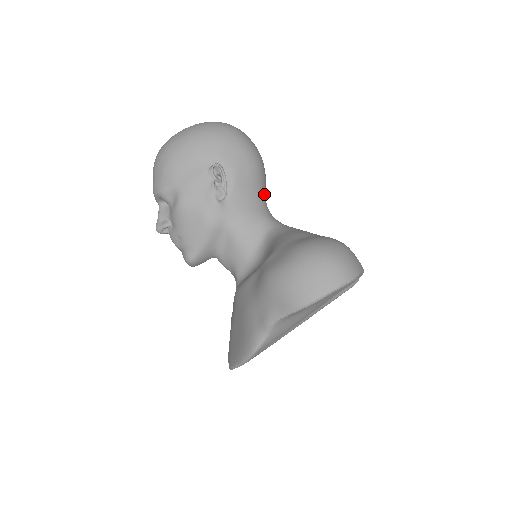
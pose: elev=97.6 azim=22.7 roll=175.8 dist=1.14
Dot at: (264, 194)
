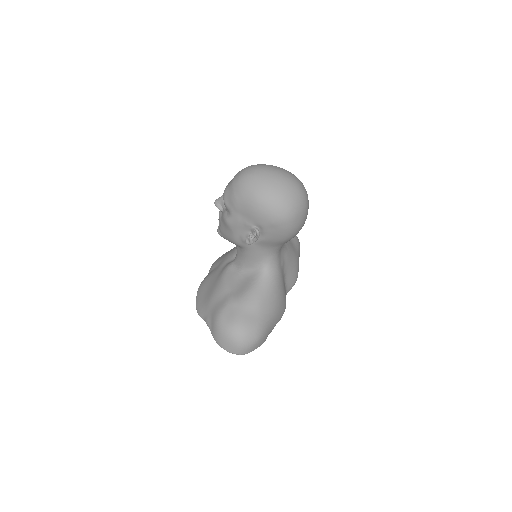
Dot at: occluded
